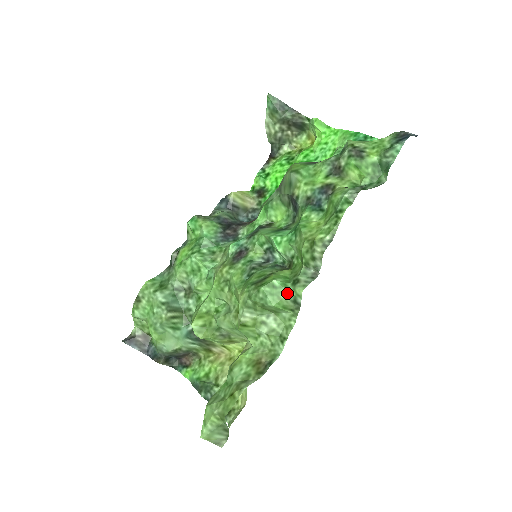
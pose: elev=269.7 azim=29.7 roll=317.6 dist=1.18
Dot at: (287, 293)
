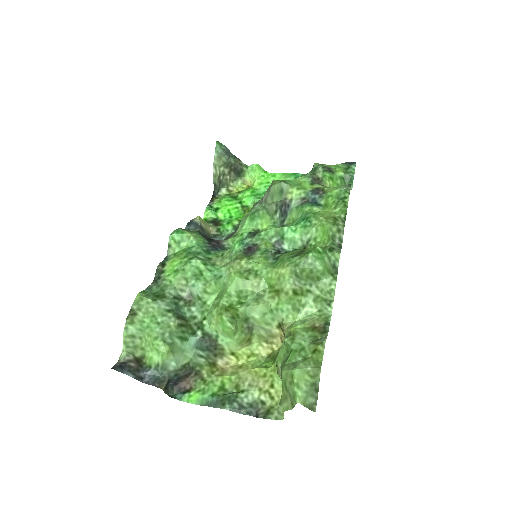
Dot at: (328, 258)
